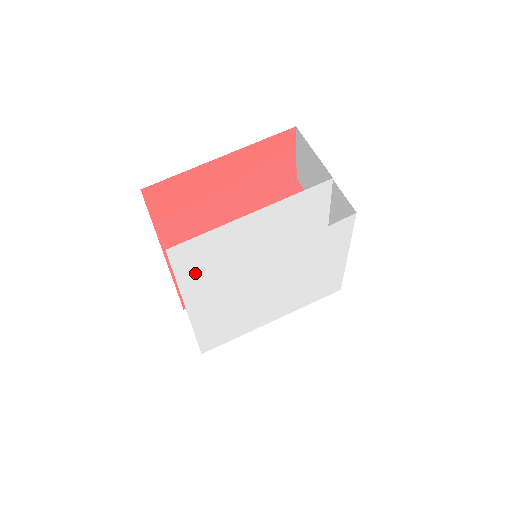
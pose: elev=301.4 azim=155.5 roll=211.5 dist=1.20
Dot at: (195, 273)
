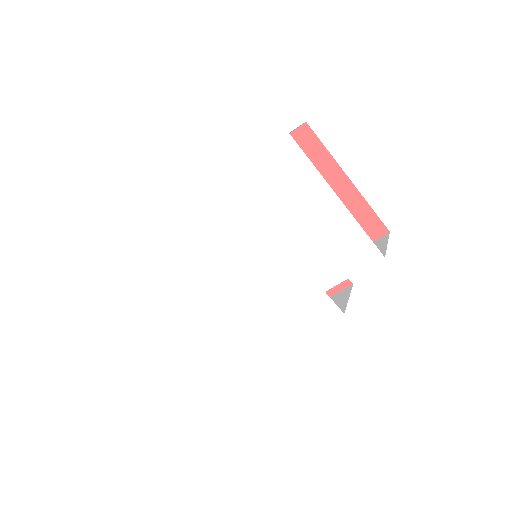
Dot at: (258, 178)
